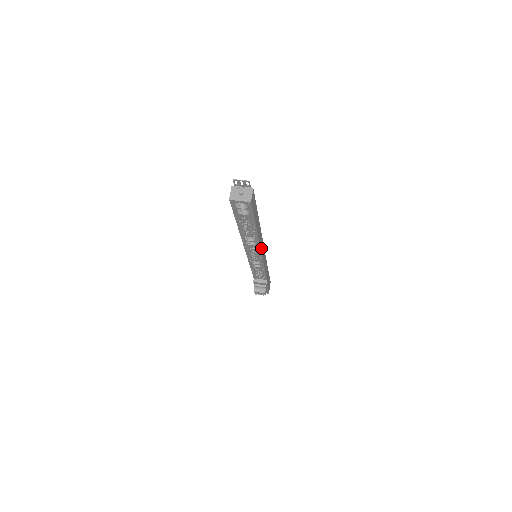
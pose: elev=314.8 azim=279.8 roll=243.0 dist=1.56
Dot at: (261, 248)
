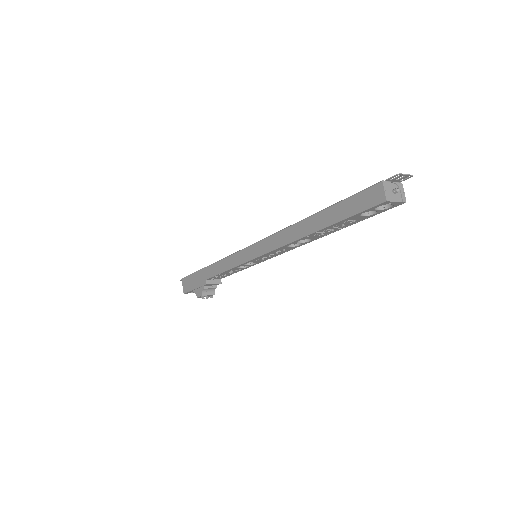
Dot at: occluded
